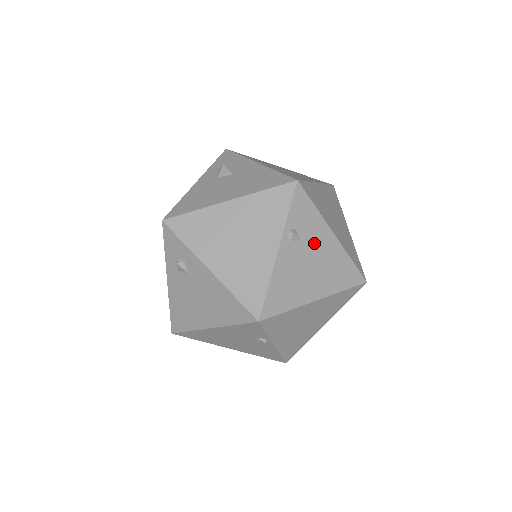
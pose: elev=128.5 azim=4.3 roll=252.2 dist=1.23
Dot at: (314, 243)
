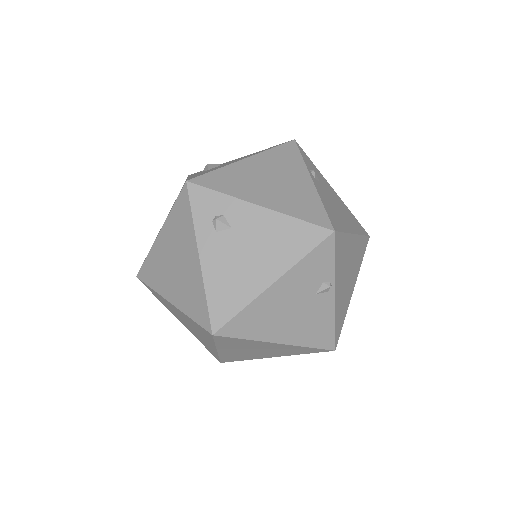
Dot at: (327, 189)
